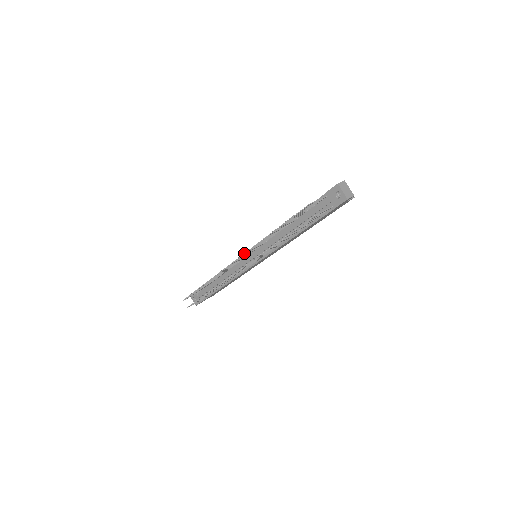
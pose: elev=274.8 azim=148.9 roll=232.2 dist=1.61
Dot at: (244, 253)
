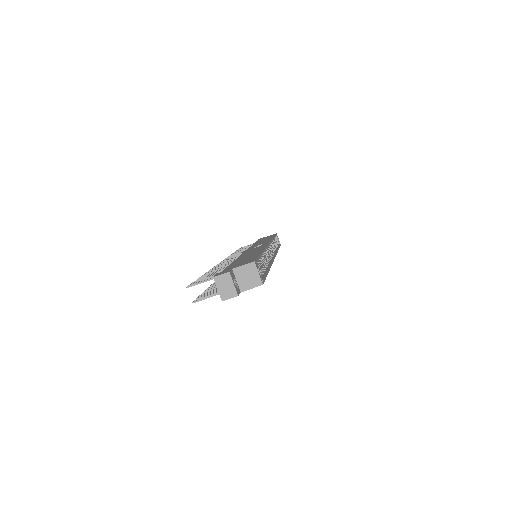
Dot at: (217, 264)
